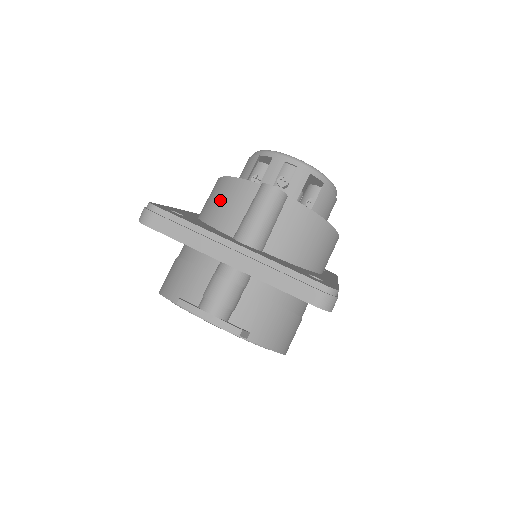
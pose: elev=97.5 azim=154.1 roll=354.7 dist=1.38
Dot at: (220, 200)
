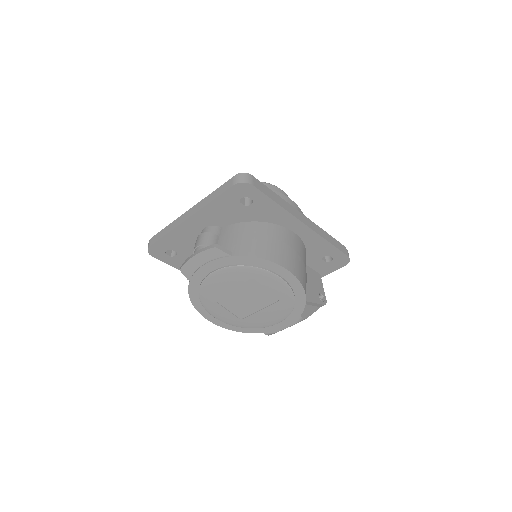
Dot at: occluded
